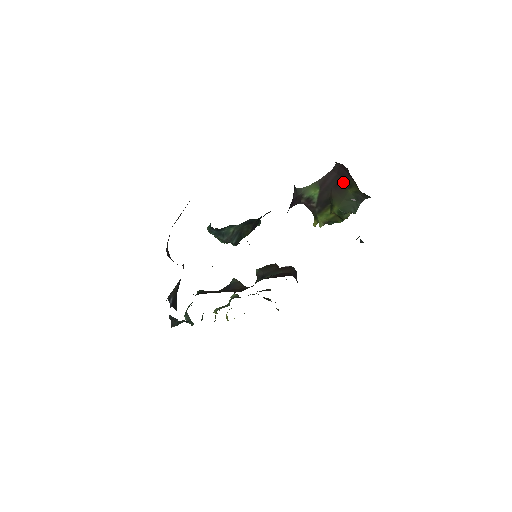
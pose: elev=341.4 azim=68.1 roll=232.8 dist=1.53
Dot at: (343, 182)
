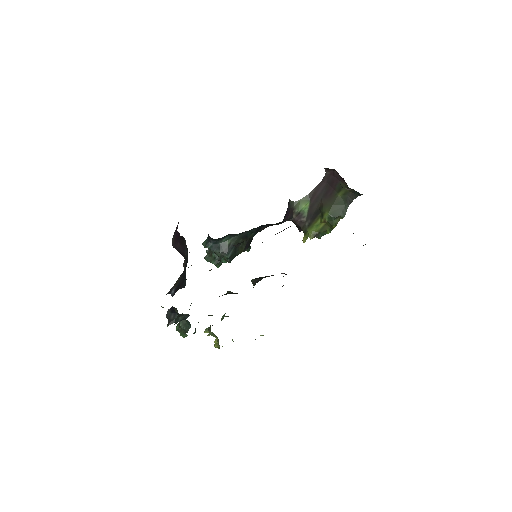
Dot at: (332, 189)
